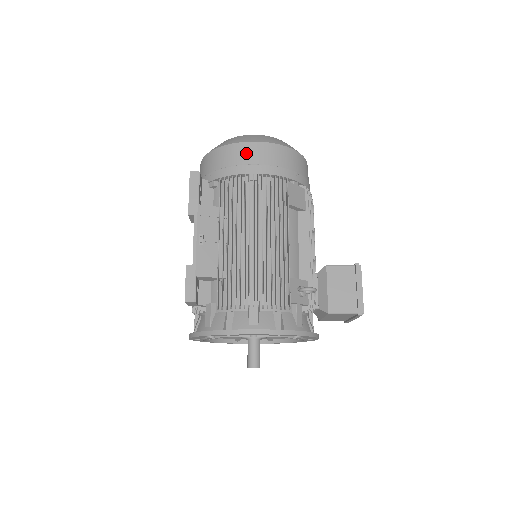
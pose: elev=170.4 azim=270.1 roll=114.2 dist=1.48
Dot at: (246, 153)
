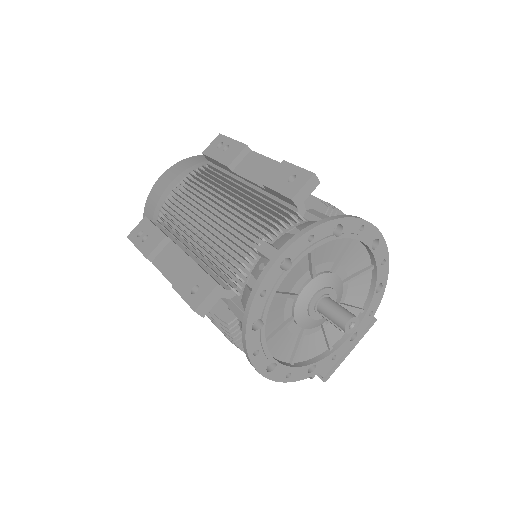
Dot at: occluded
